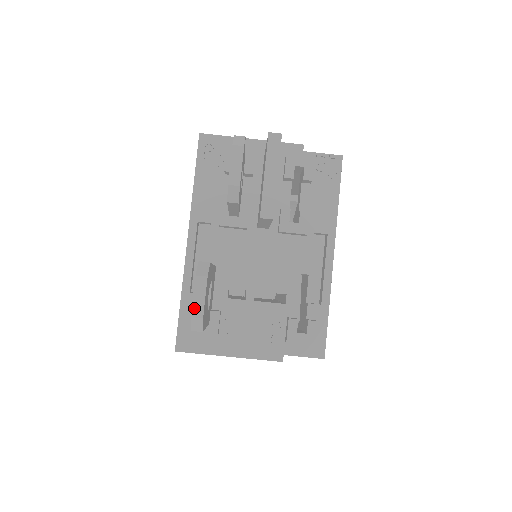
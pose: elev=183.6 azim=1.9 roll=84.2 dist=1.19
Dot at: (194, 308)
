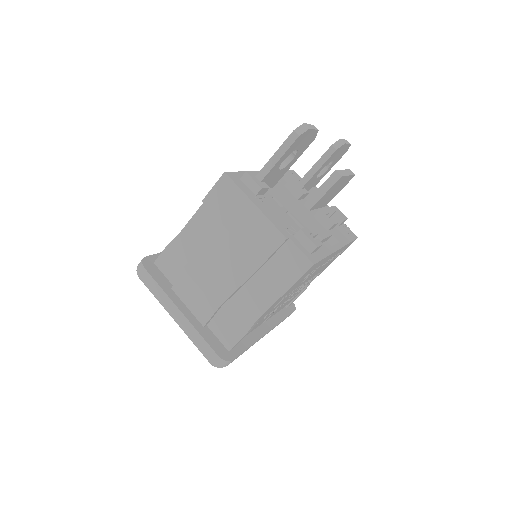
Dot at: (307, 124)
